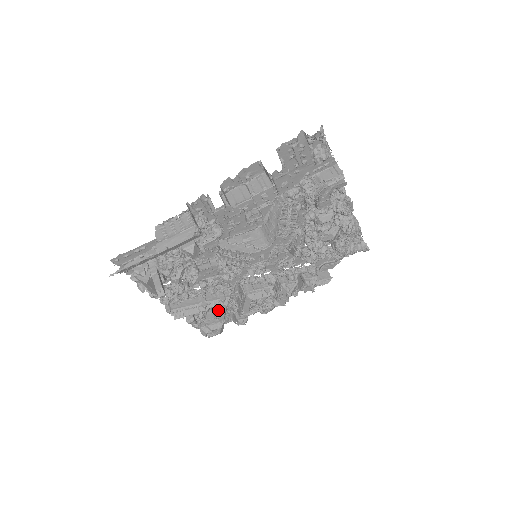
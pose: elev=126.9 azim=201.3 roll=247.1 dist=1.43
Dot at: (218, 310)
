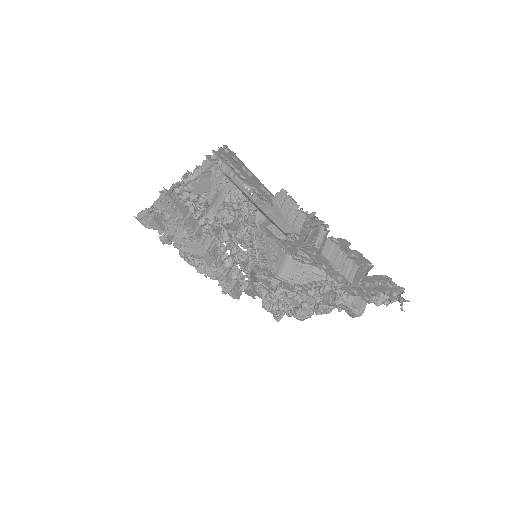
Dot at: (179, 229)
